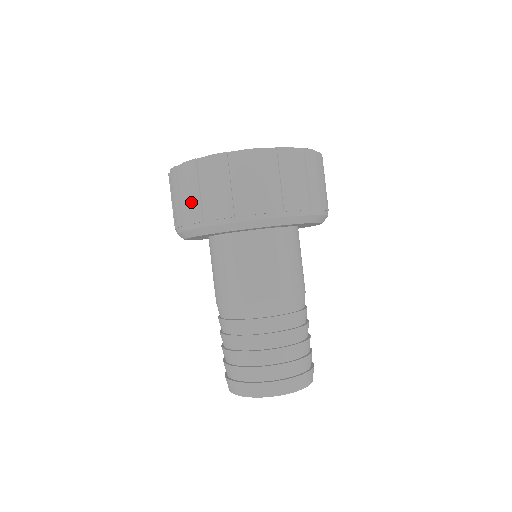
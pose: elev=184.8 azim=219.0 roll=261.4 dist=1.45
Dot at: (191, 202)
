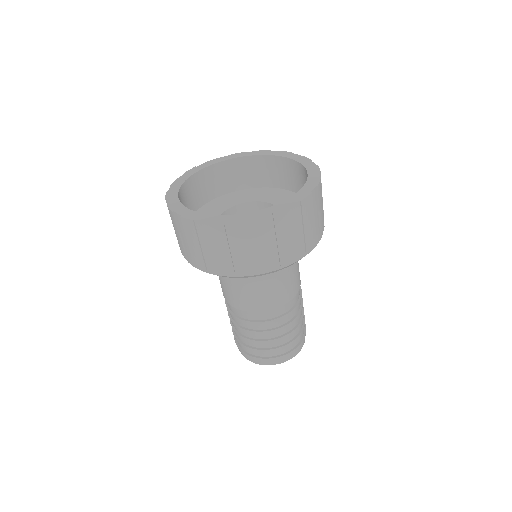
Dot at: (252, 255)
